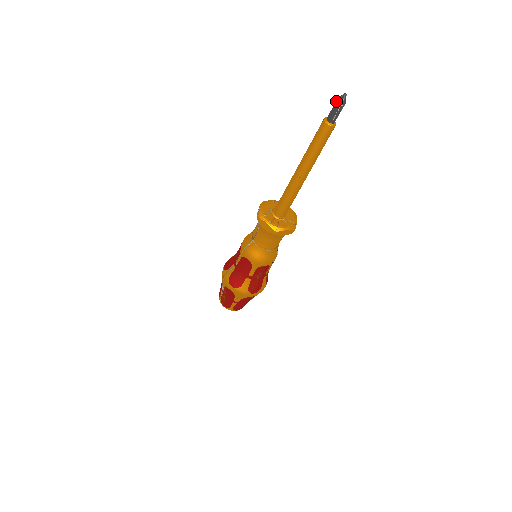
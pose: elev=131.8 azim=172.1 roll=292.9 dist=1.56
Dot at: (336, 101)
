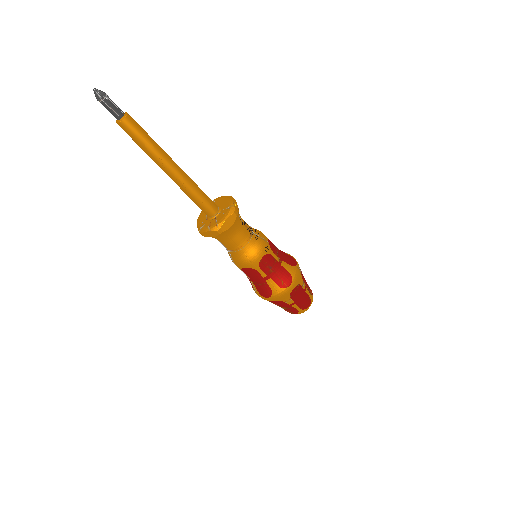
Dot at: occluded
